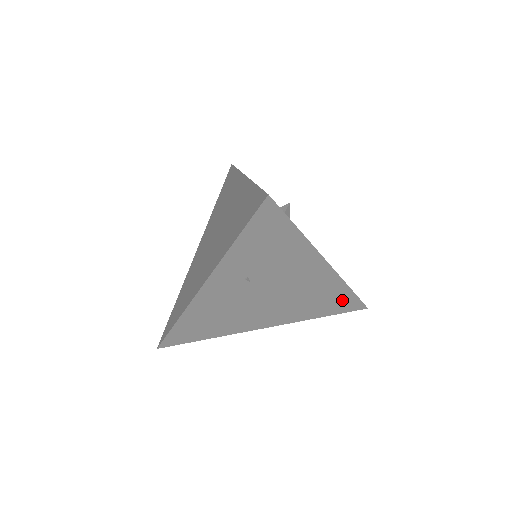
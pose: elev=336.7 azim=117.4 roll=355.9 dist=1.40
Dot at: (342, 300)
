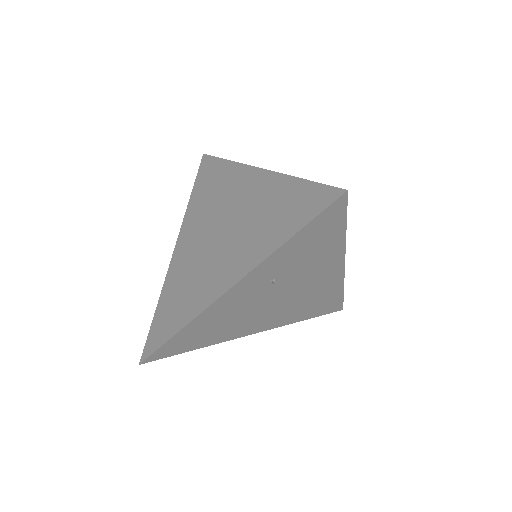
Dot at: (330, 302)
